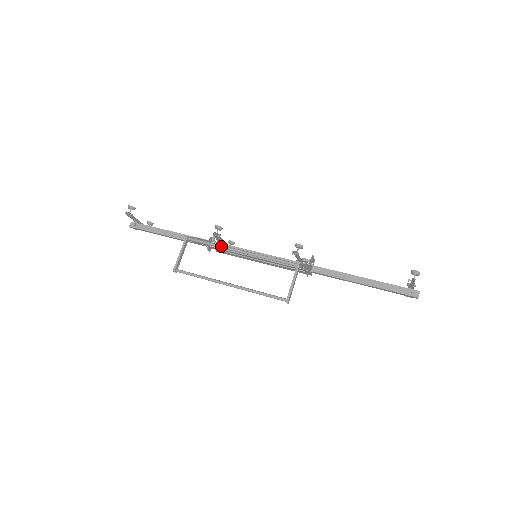
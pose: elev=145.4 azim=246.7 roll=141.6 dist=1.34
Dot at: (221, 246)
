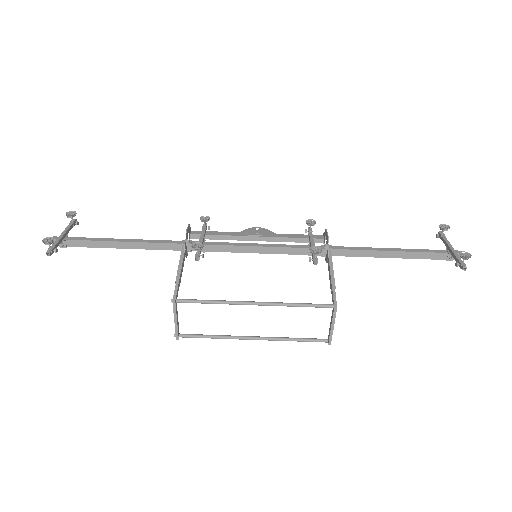
Dot at: occluded
